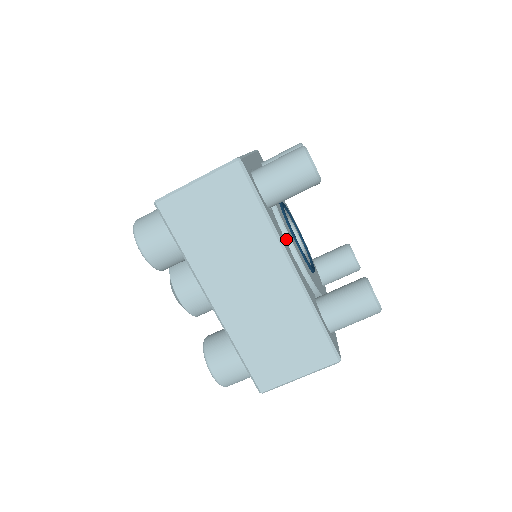
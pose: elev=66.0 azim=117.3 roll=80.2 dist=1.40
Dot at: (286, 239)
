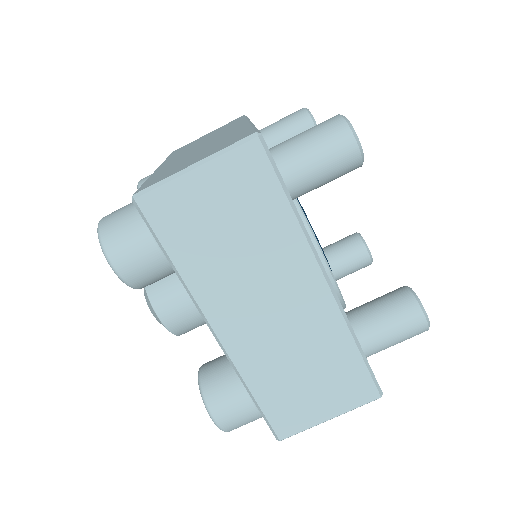
Dot at: occluded
